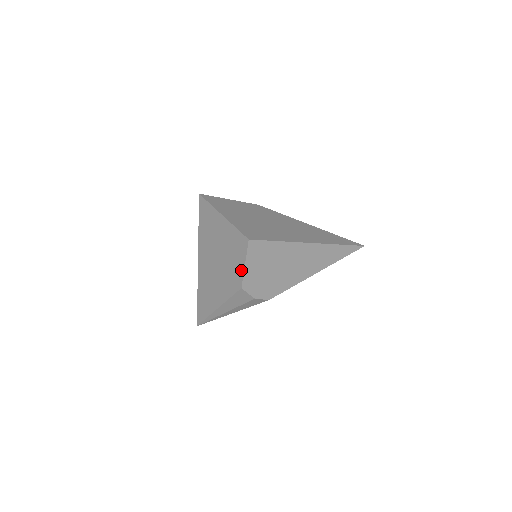
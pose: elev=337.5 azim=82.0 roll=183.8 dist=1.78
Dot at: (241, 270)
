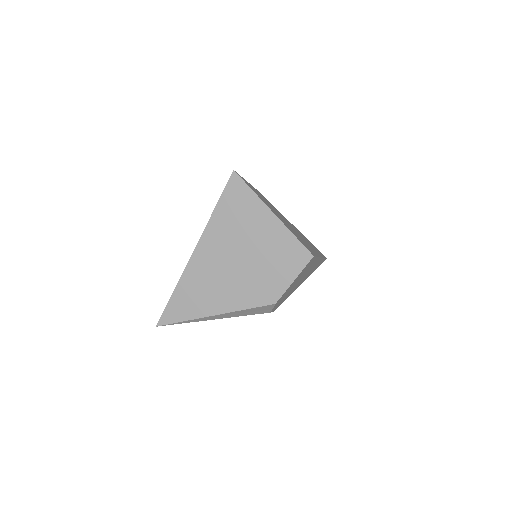
Dot at: (284, 285)
